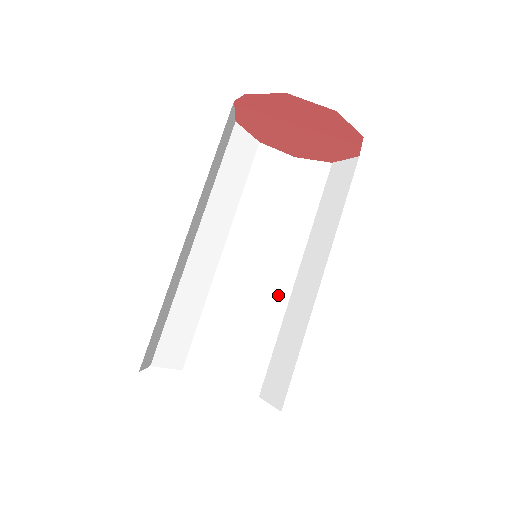
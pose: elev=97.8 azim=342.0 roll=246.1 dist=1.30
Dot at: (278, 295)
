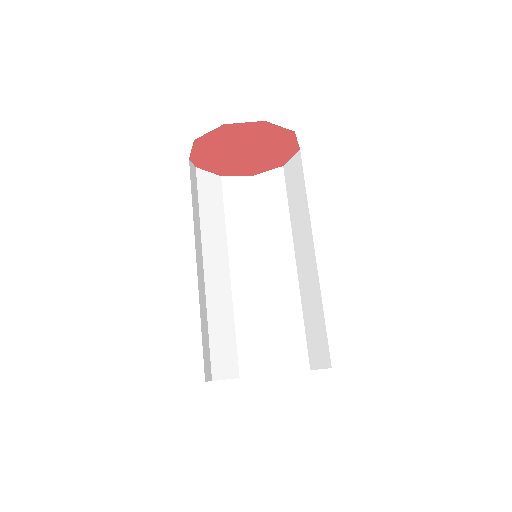
Dot at: (311, 276)
